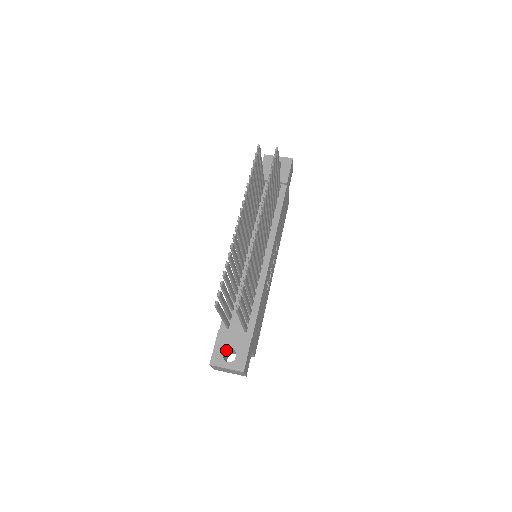
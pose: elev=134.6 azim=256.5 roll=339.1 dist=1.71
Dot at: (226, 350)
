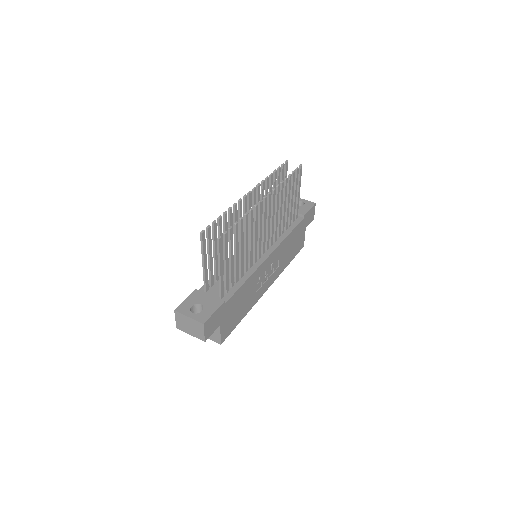
Dot at: (195, 305)
